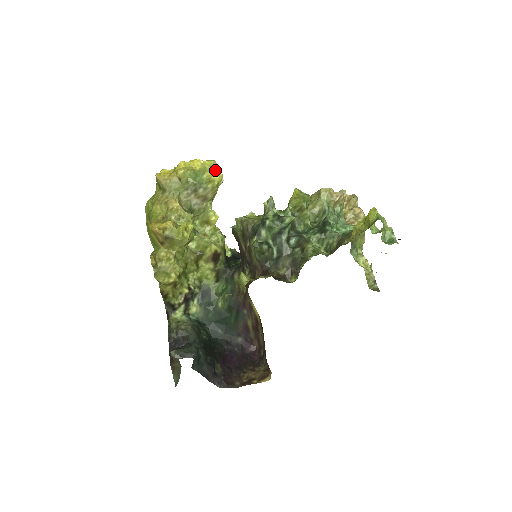
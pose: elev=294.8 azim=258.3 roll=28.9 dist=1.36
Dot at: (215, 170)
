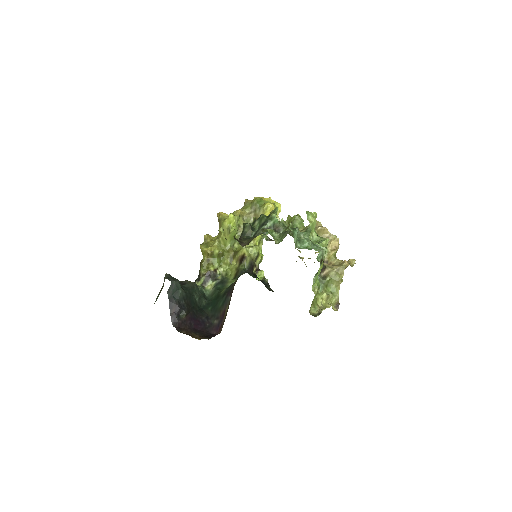
Dot at: (275, 206)
